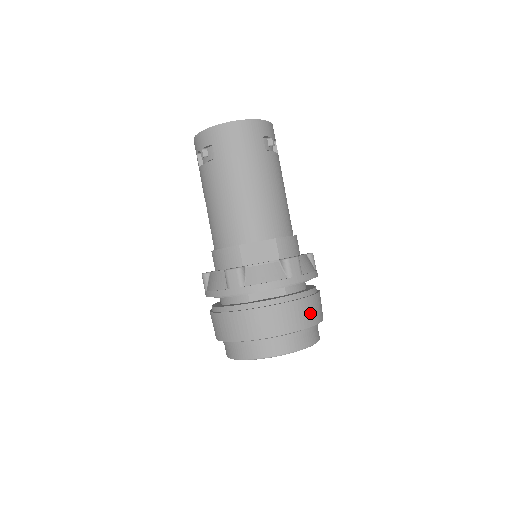
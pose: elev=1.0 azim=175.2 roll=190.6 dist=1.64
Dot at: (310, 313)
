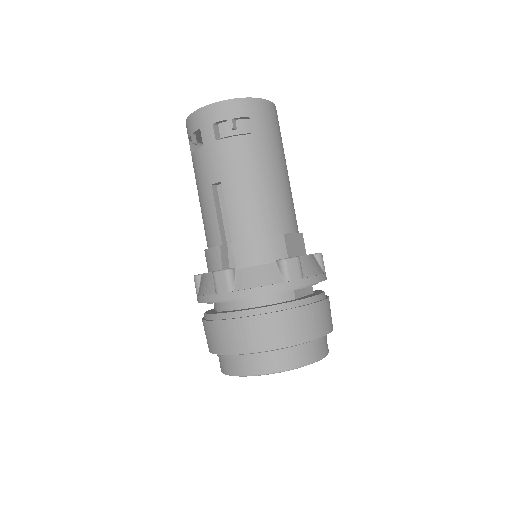
Dot at: occluded
